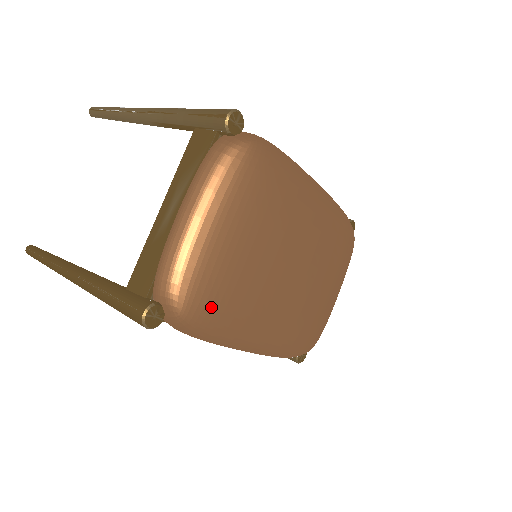
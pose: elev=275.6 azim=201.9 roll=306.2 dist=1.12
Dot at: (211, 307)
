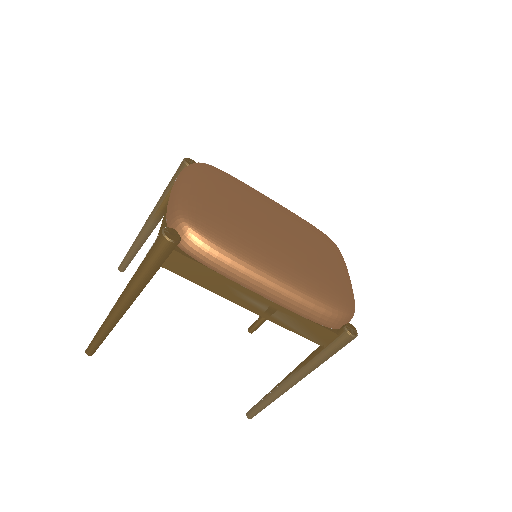
Dot at: (213, 225)
